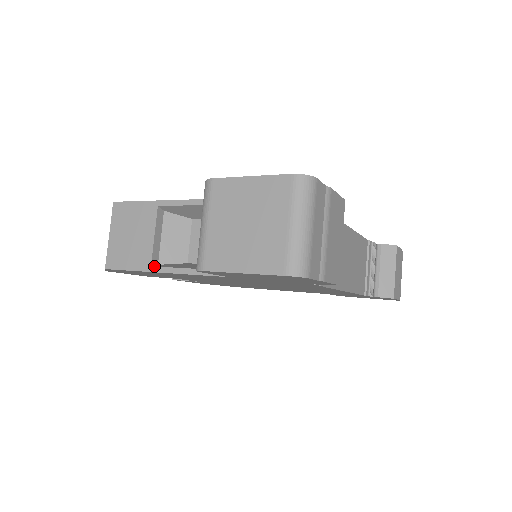
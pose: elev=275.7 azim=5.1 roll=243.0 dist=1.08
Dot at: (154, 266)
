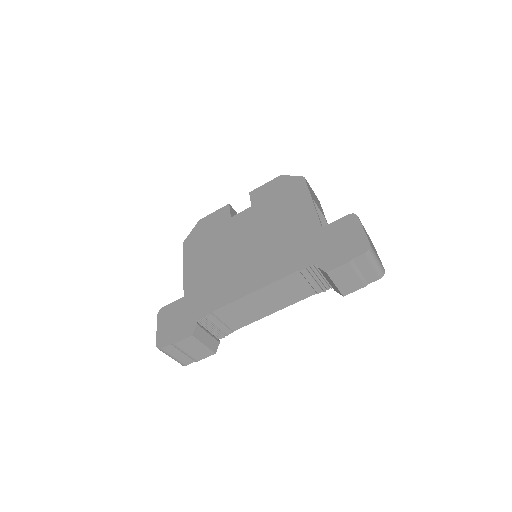
Dot at: occluded
